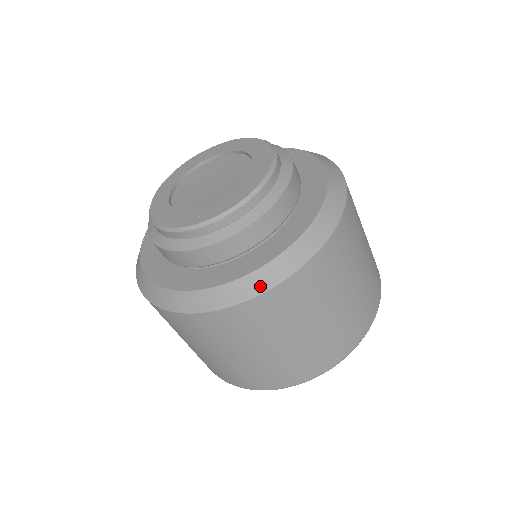
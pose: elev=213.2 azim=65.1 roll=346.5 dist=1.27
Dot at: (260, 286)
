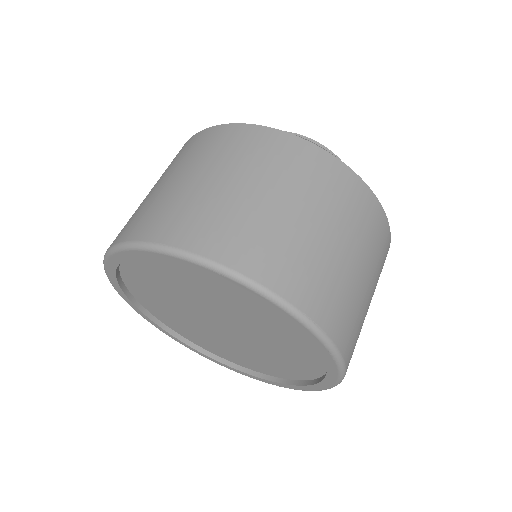
Dot at: (367, 186)
